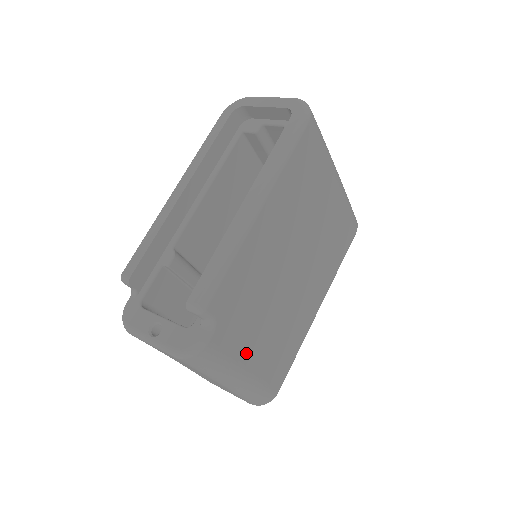
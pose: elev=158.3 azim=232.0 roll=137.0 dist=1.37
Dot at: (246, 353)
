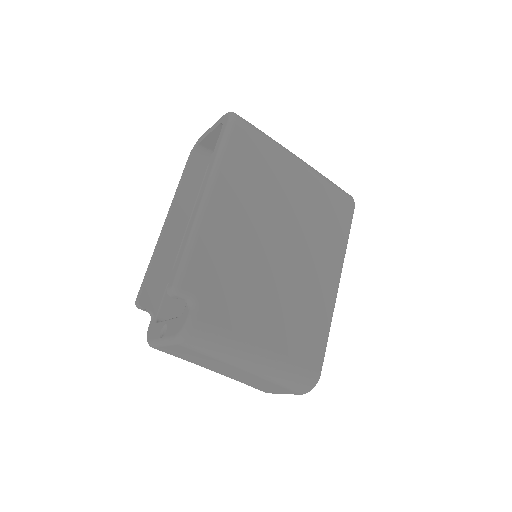
Dot at: (251, 329)
